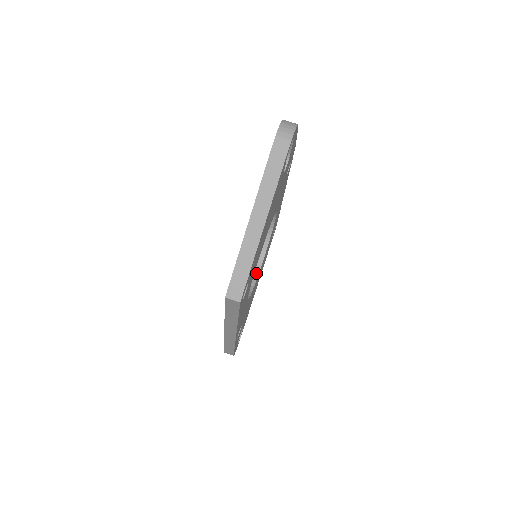
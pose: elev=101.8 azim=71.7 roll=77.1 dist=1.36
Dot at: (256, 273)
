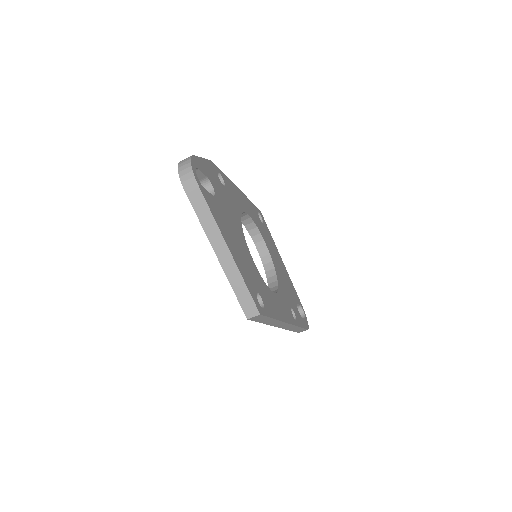
Dot at: (270, 263)
